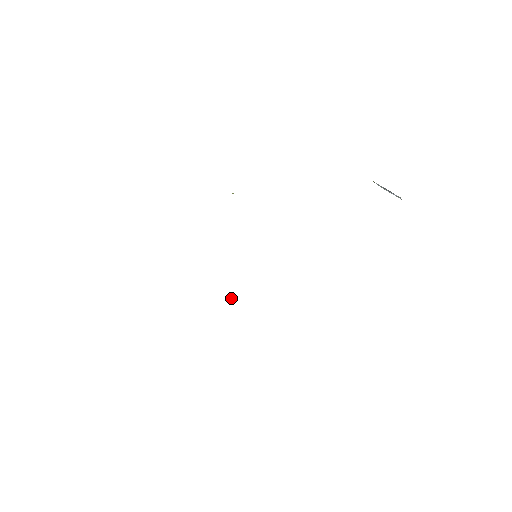
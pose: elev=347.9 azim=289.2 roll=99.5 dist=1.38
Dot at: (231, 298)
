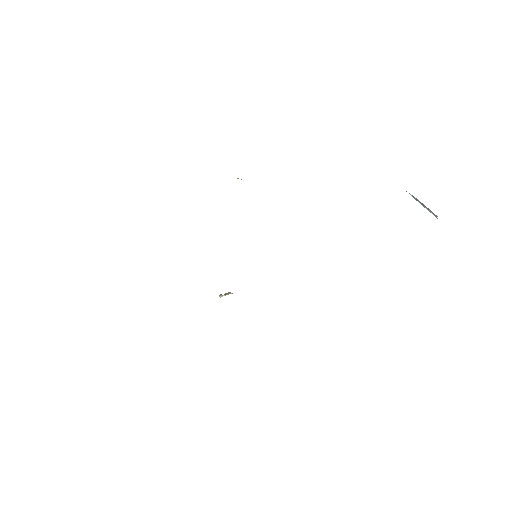
Dot at: (225, 295)
